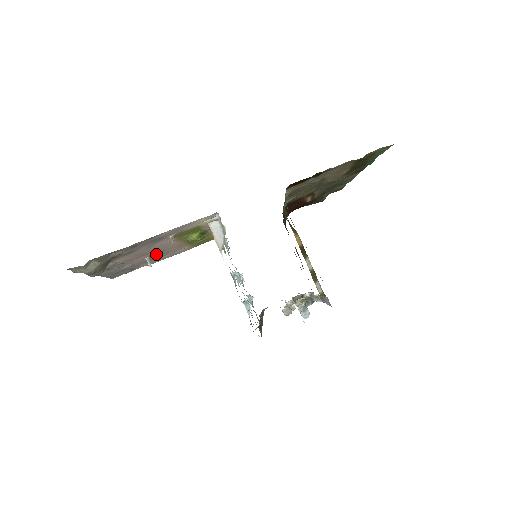
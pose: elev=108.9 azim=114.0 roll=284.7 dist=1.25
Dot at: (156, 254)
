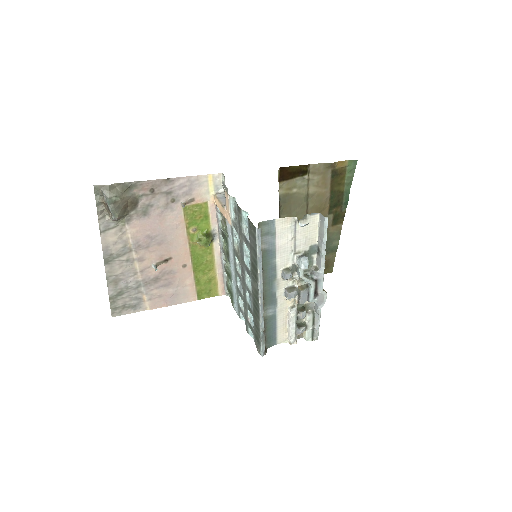
Dot at: (163, 265)
